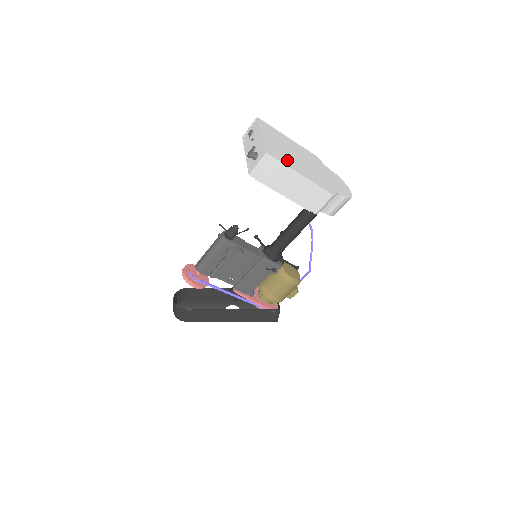
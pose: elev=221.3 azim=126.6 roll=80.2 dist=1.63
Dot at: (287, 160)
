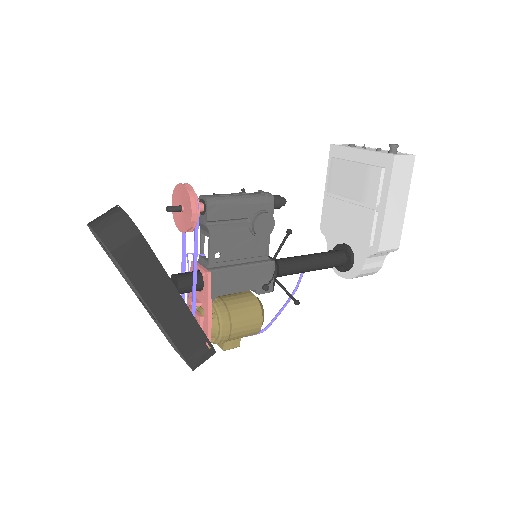
Dot at: occluded
